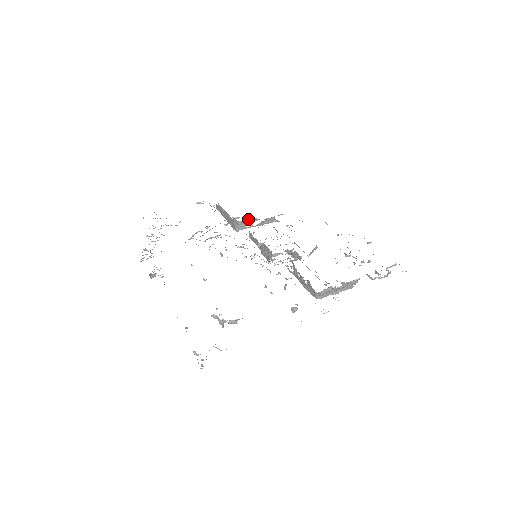
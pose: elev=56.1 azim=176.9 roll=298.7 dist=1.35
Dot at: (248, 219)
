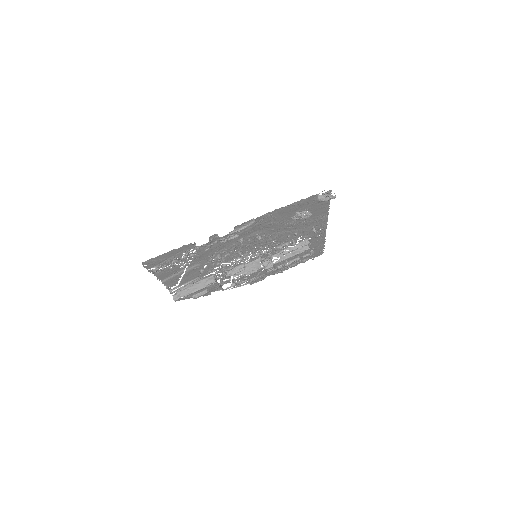
Dot at: occluded
